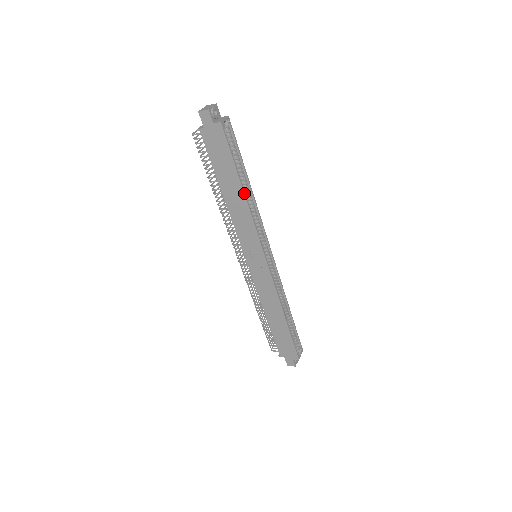
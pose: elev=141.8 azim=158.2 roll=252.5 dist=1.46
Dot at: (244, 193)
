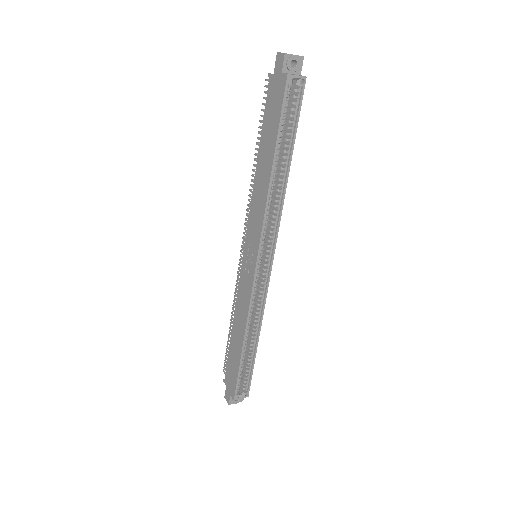
Dot at: (271, 172)
